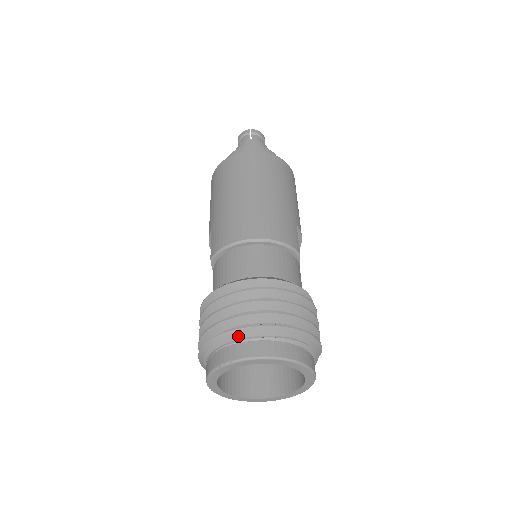
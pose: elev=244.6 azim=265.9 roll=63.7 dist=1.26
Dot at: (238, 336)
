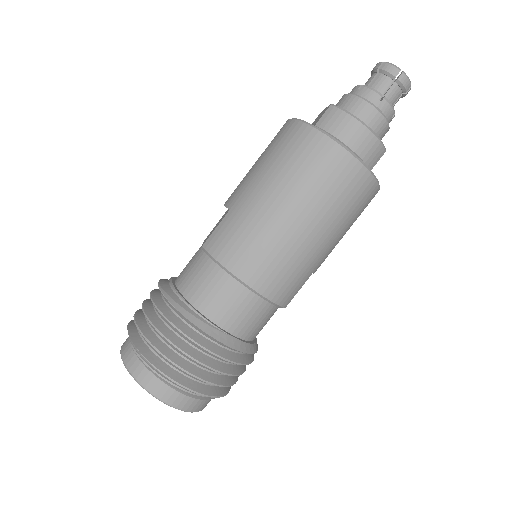
Dot at: (155, 370)
